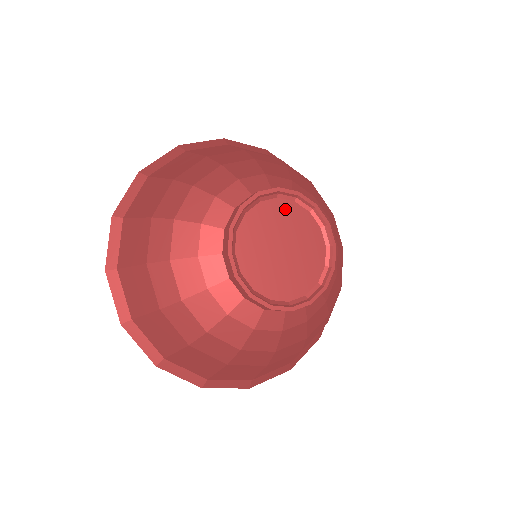
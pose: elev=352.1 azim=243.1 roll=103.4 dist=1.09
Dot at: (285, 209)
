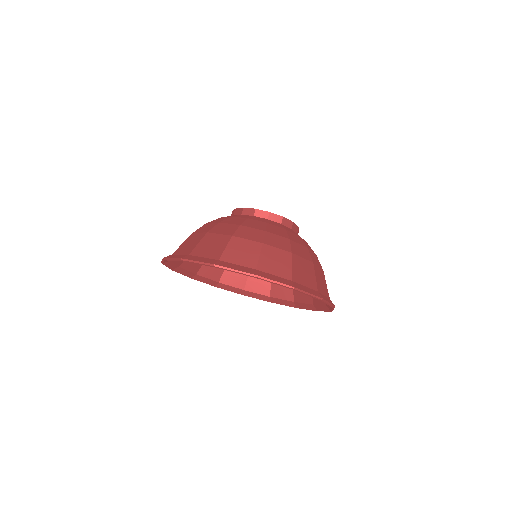
Dot at: occluded
